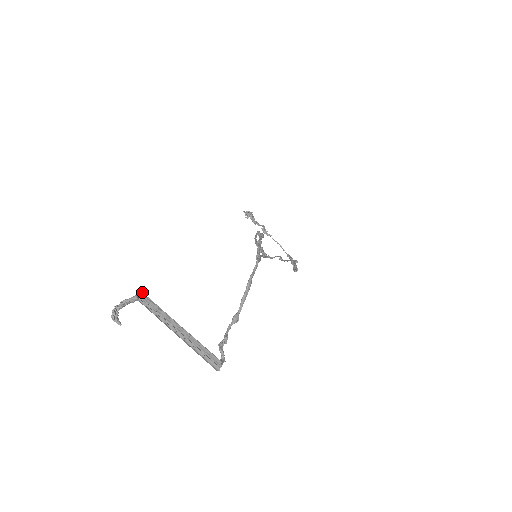
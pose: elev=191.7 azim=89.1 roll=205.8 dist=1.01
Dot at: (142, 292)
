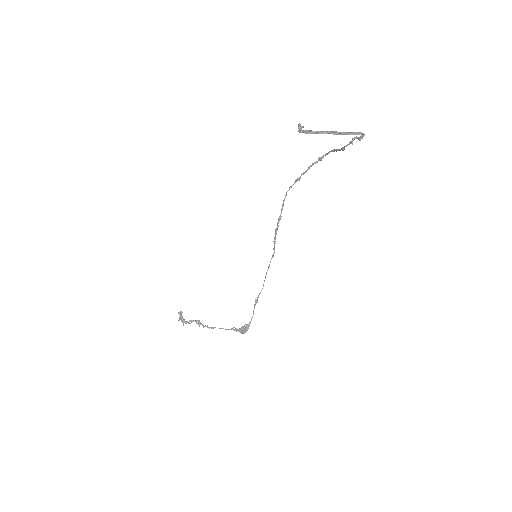
Dot at: (300, 131)
